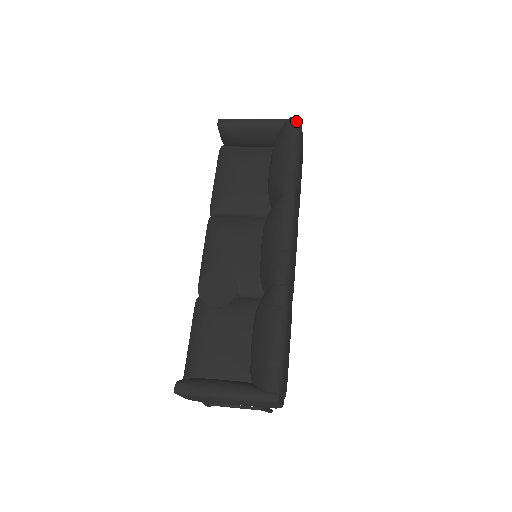
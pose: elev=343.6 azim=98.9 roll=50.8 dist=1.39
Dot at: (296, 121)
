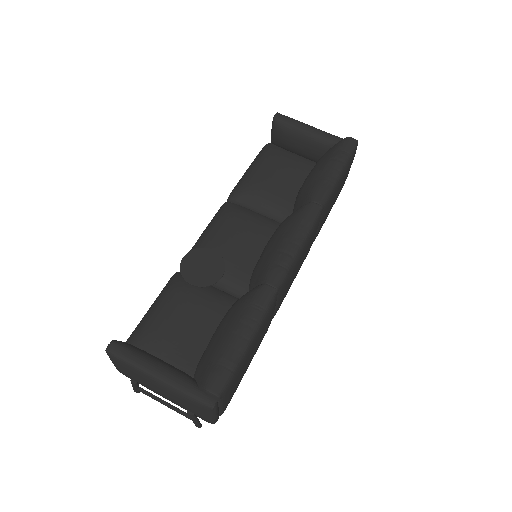
Dot at: (353, 142)
